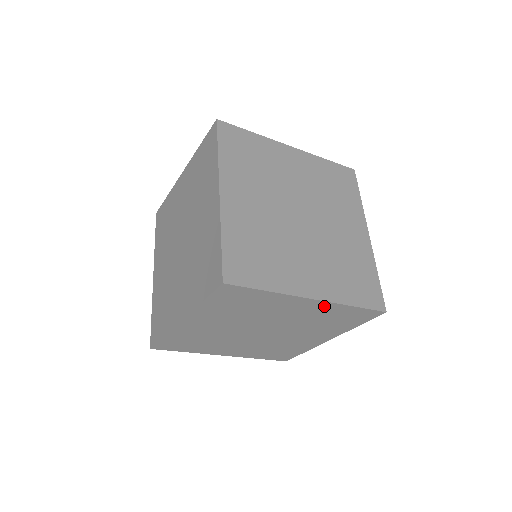
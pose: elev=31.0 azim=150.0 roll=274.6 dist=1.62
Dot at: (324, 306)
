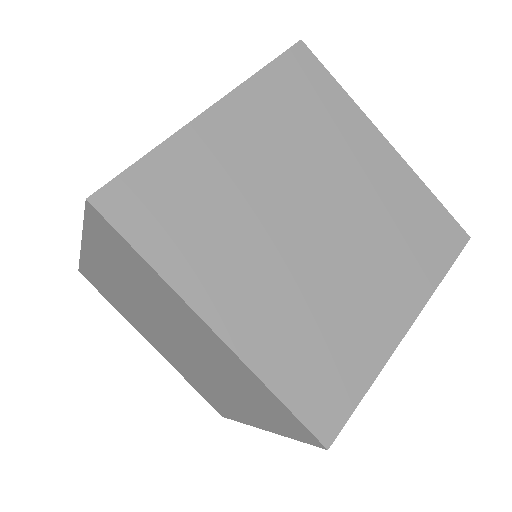
Dot at: (232, 357)
